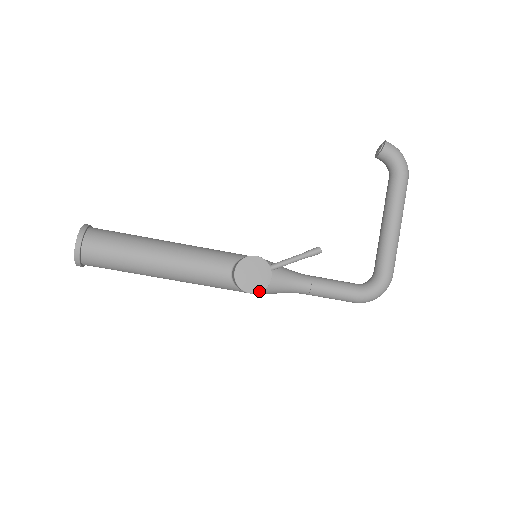
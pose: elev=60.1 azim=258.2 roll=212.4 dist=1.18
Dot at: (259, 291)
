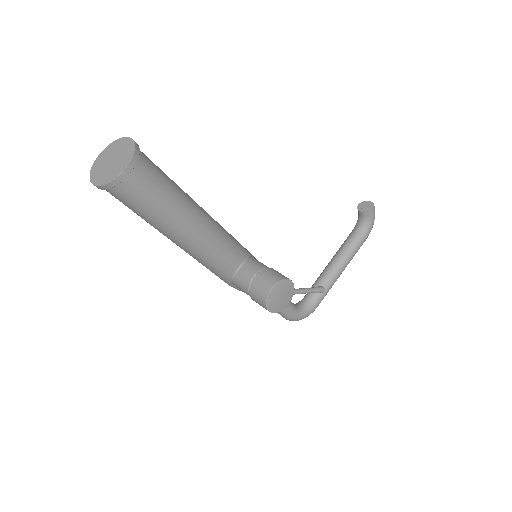
Dot at: (276, 312)
